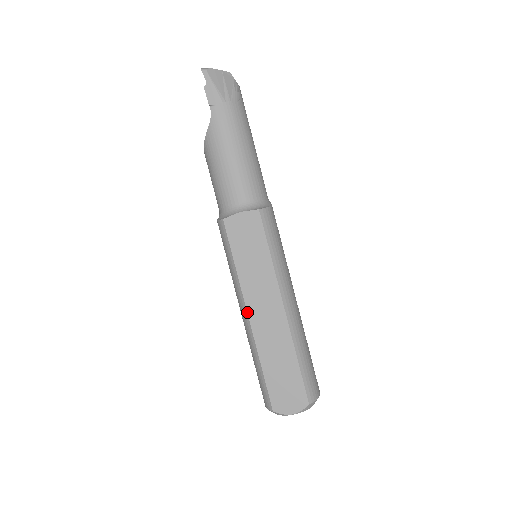
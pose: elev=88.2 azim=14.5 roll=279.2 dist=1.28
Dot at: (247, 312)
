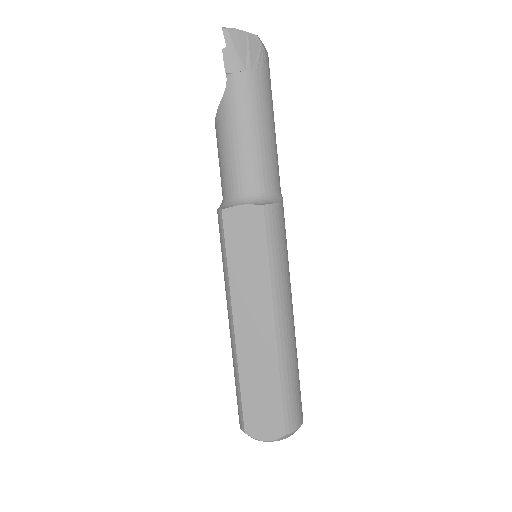
Dot at: (233, 319)
